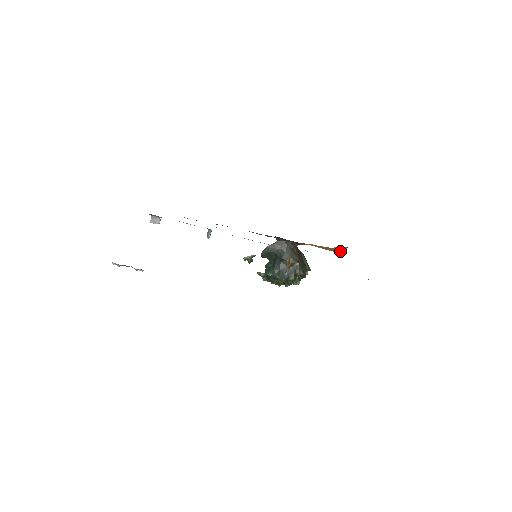
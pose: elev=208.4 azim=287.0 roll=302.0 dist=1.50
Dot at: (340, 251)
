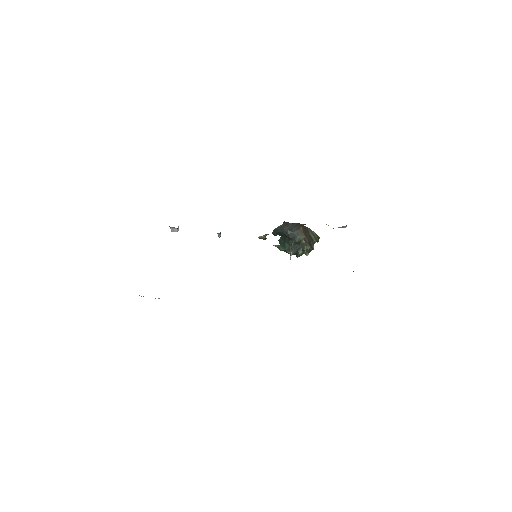
Dot at: occluded
